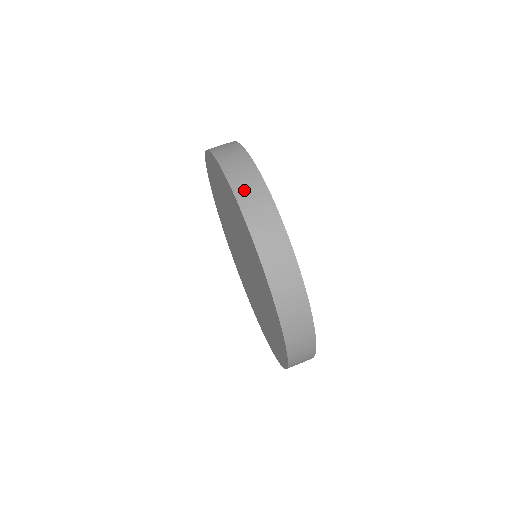
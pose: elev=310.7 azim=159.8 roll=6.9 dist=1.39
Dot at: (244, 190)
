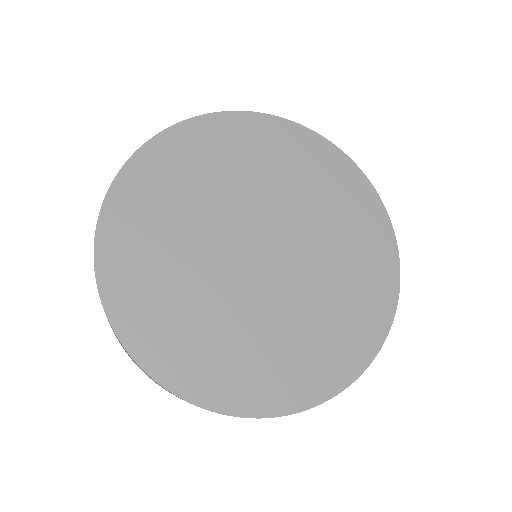
Dot at: occluded
